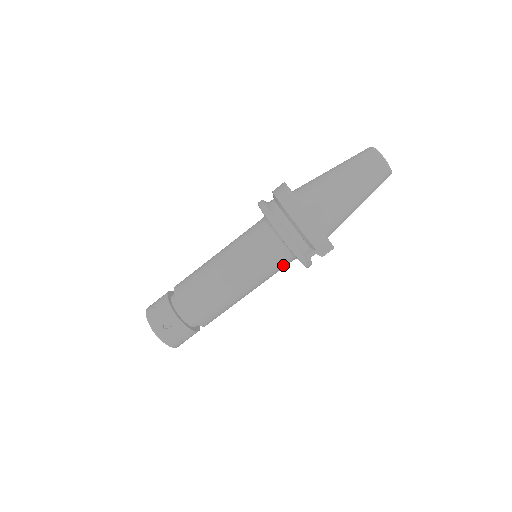
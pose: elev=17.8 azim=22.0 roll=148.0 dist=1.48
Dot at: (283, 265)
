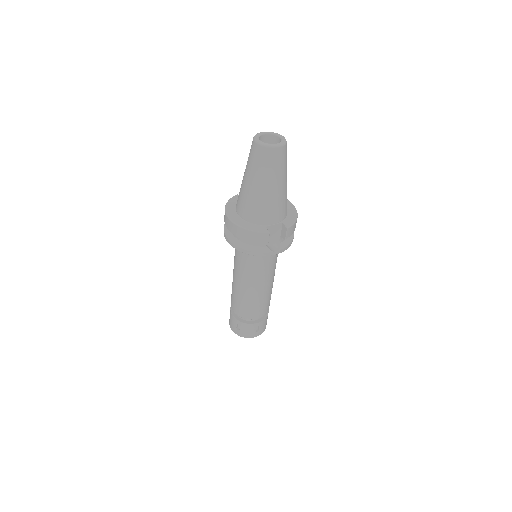
Dot at: (268, 258)
